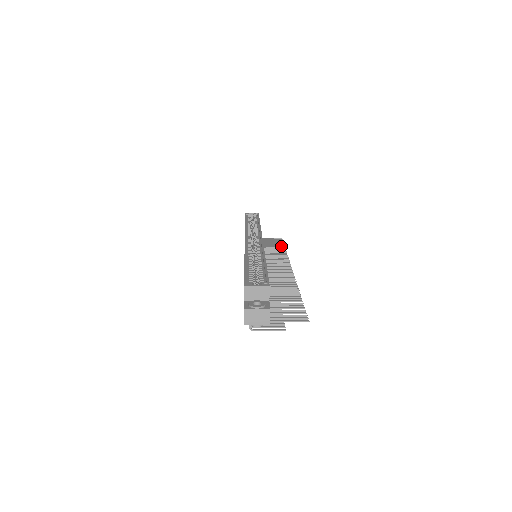
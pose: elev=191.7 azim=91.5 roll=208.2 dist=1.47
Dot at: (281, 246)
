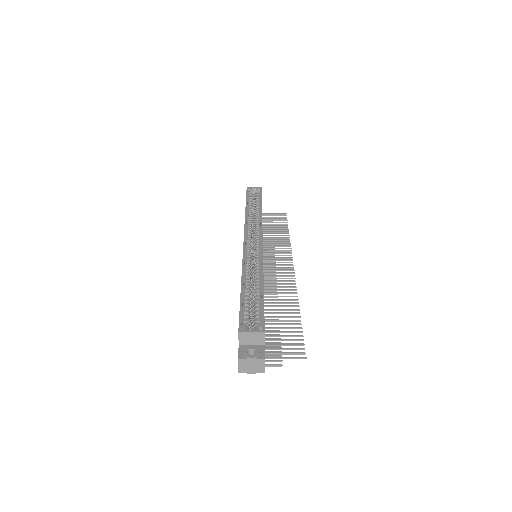
Dot at: (284, 228)
